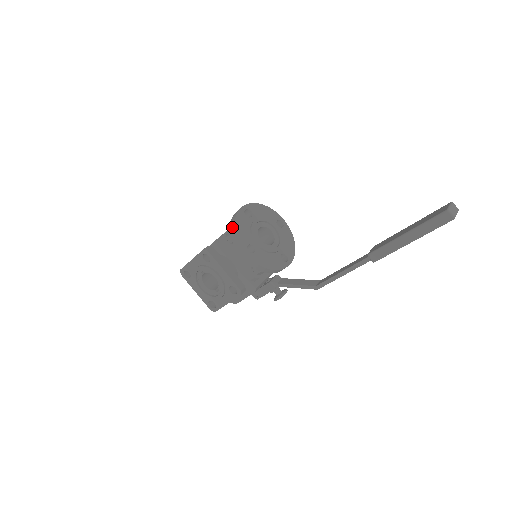
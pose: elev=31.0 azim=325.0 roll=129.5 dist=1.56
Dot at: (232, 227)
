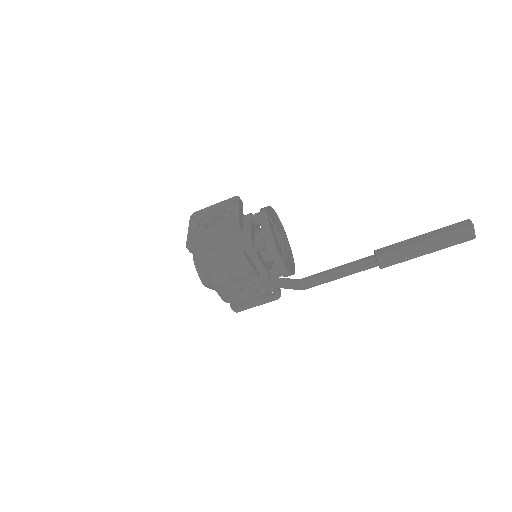
Dot at: occluded
